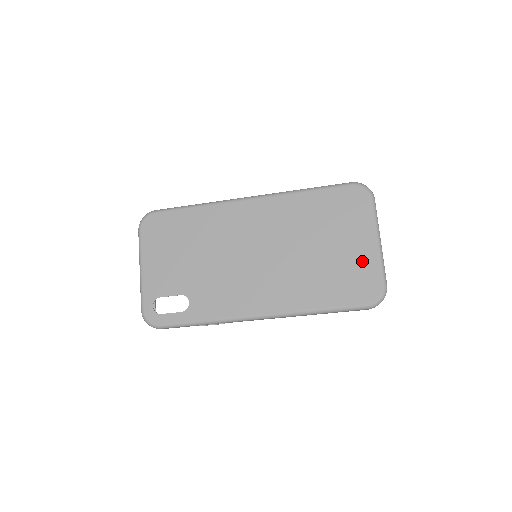
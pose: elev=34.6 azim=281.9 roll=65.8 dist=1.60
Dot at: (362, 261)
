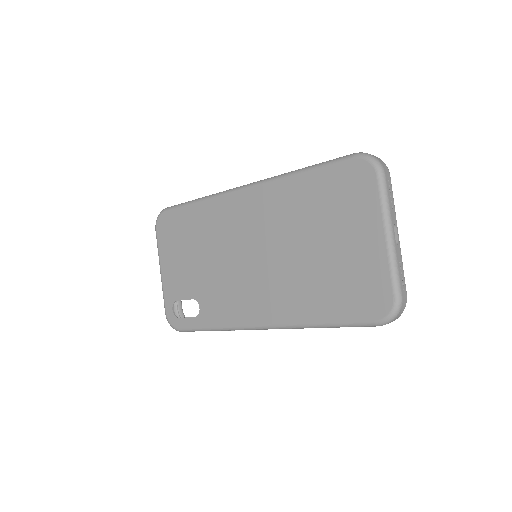
Dot at: (367, 264)
